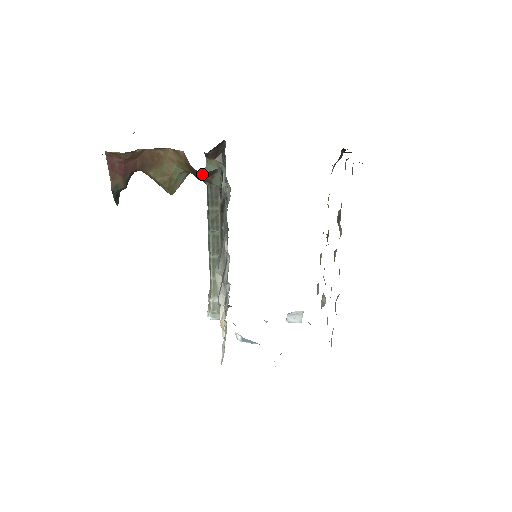
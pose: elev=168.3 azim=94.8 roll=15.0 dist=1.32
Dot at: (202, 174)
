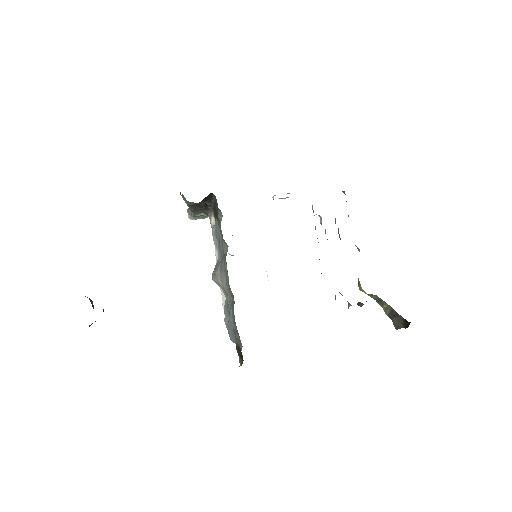
Dot at: occluded
